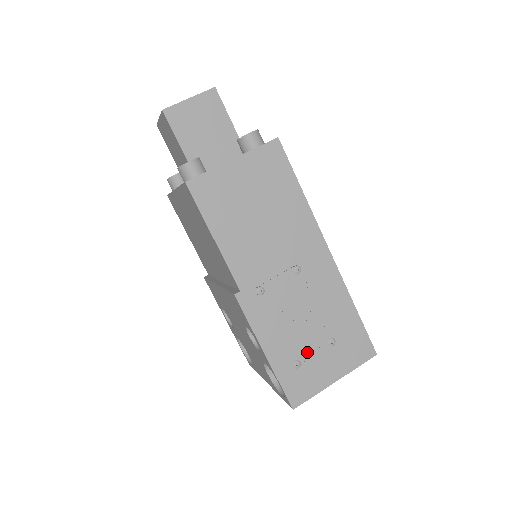
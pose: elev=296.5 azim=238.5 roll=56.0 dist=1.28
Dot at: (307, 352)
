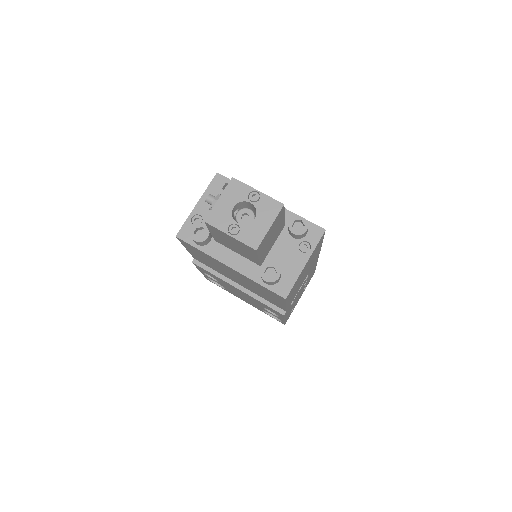
Dot at: occluded
